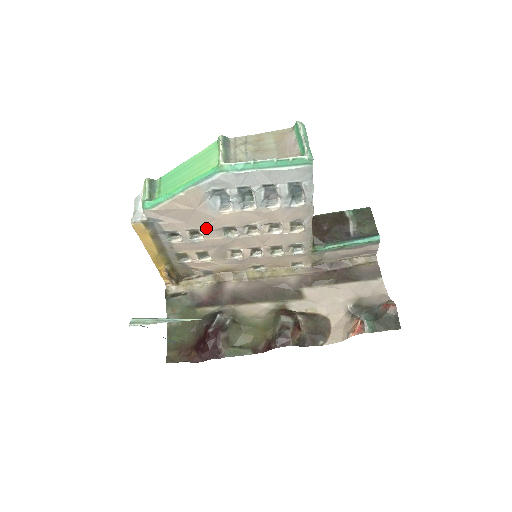
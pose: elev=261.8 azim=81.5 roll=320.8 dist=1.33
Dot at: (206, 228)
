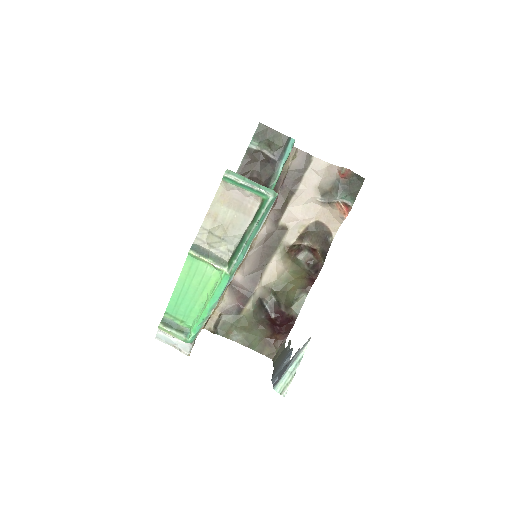
Dot at: occluded
